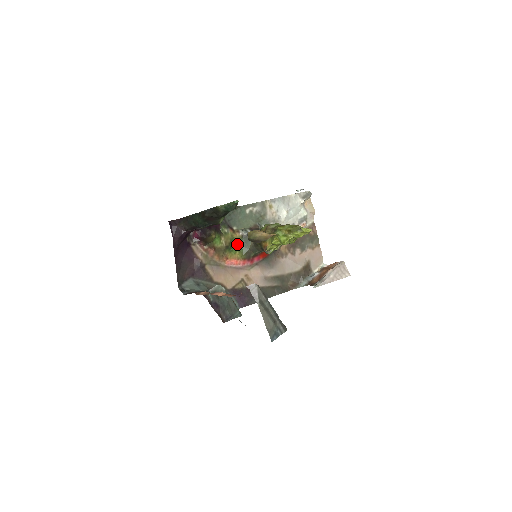
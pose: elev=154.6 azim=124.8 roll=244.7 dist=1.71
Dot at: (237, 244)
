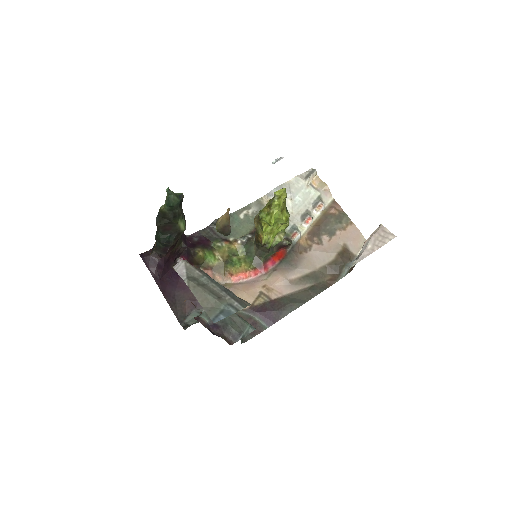
Dot at: (240, 255)
